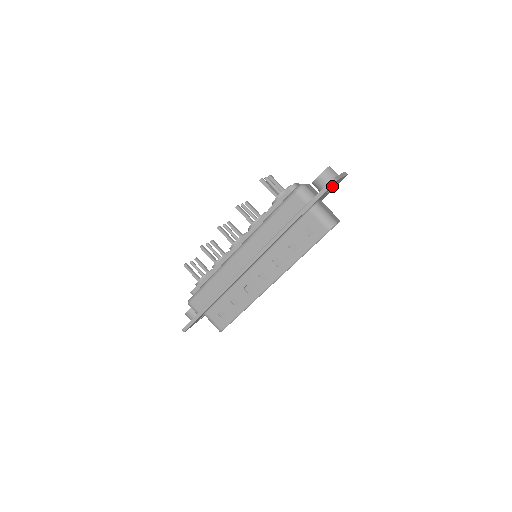
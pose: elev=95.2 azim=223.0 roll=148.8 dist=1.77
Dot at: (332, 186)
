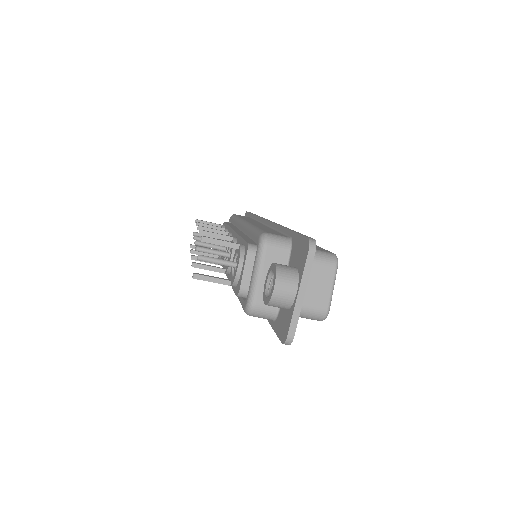
Dot at: occluded
